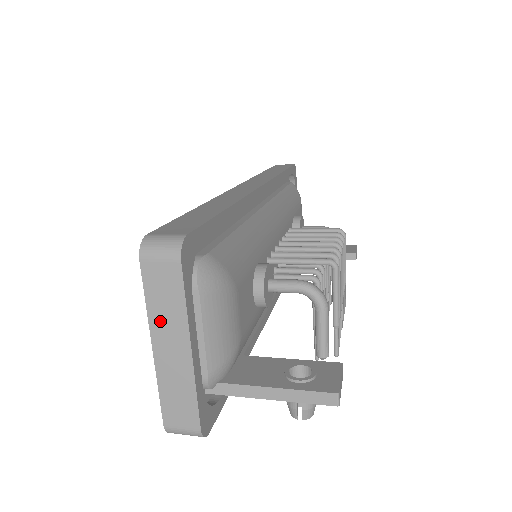
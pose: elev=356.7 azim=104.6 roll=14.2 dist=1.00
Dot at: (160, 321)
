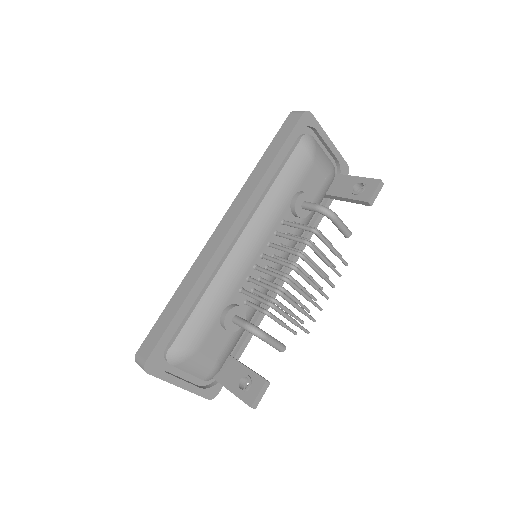
Dot at: occluded
